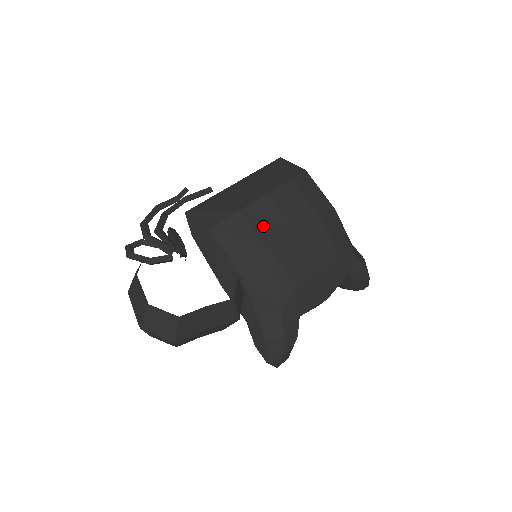
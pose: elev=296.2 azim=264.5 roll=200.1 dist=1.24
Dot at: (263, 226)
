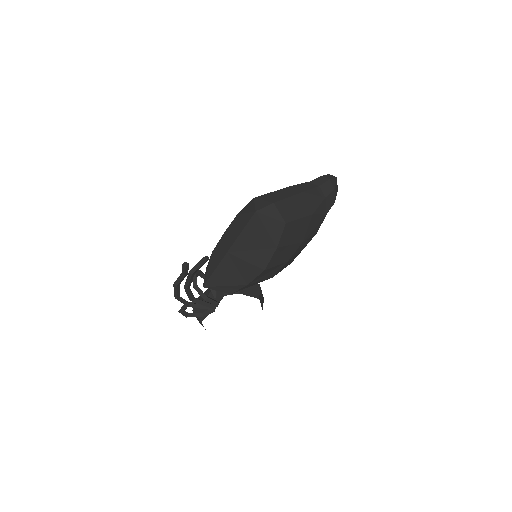
Dot at: (265, 277)
